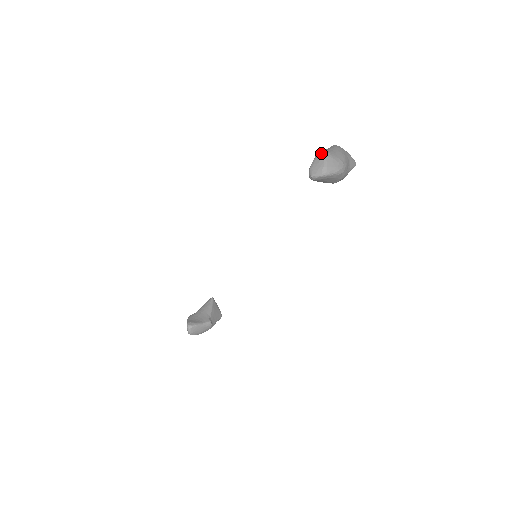
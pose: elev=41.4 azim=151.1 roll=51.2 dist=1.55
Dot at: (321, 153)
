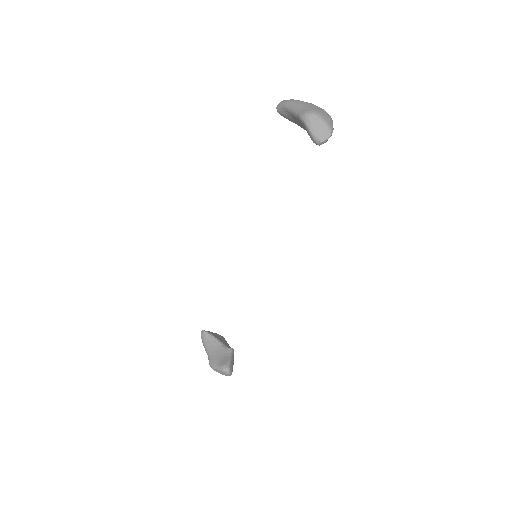
Dot at: (310, 115)
